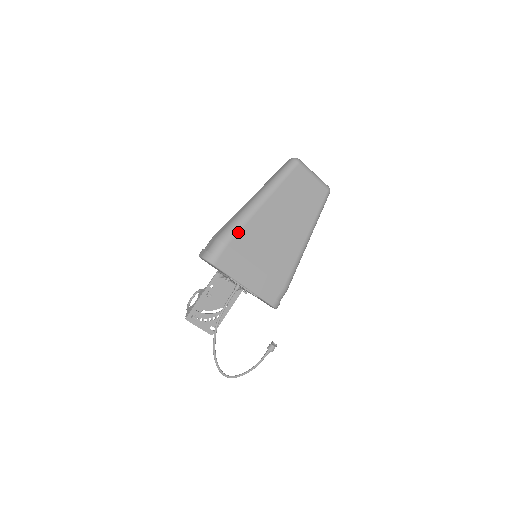
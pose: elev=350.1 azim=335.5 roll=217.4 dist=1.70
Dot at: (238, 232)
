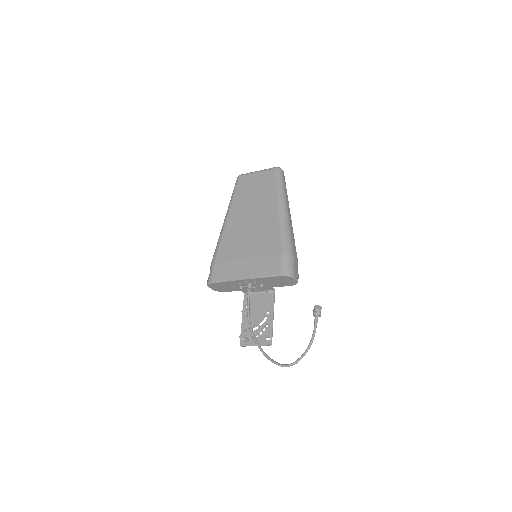
Dot at: (218, 249)
